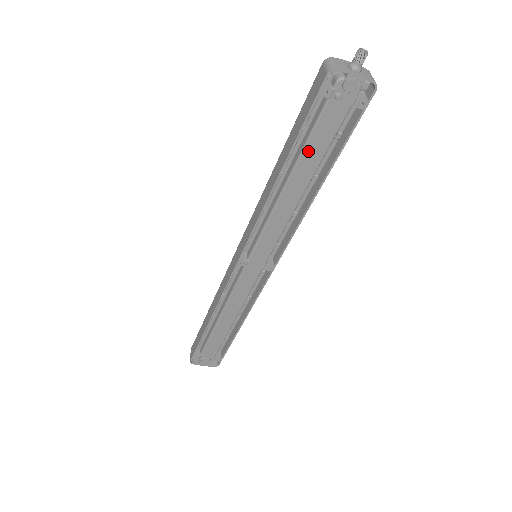
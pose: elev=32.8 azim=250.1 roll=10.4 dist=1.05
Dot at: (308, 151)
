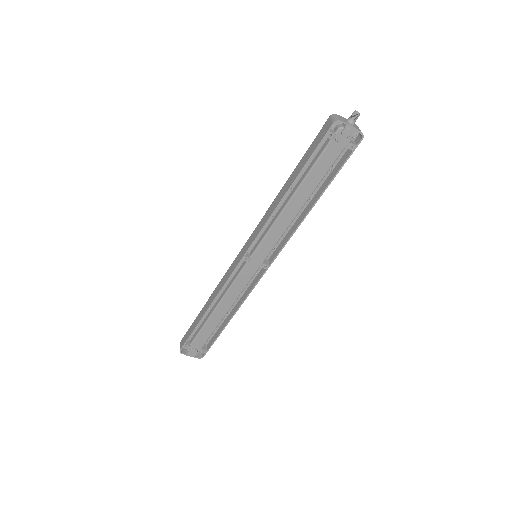
Dot at: (311, 175)
